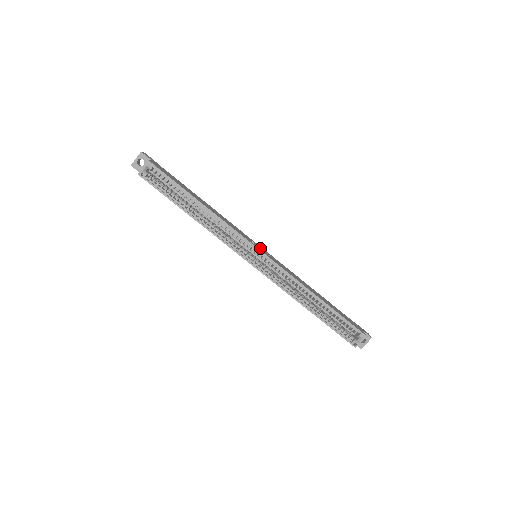
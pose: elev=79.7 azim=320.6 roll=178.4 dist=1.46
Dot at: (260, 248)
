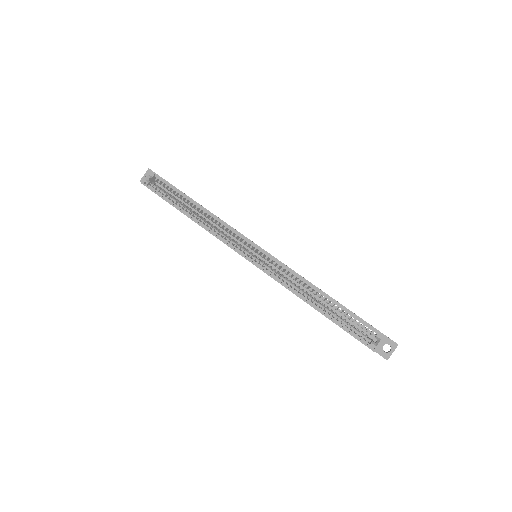
Dot at: occluded
